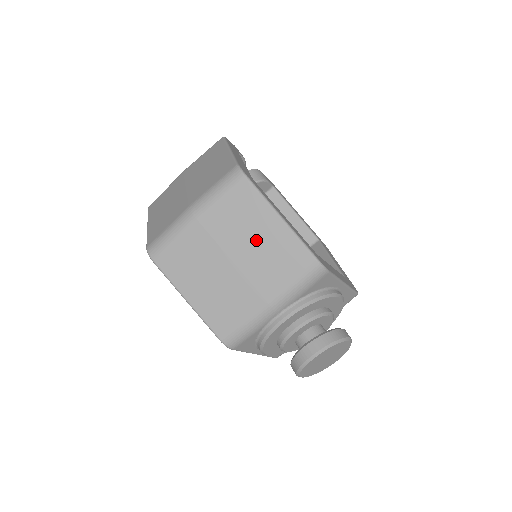
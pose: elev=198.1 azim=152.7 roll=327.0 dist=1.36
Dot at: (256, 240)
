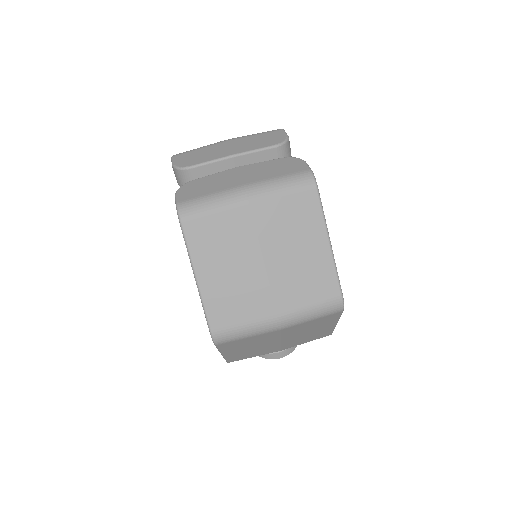
Dot at: (309, 333)
